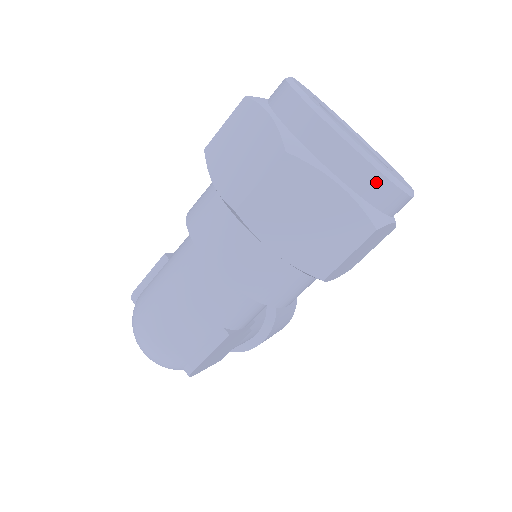
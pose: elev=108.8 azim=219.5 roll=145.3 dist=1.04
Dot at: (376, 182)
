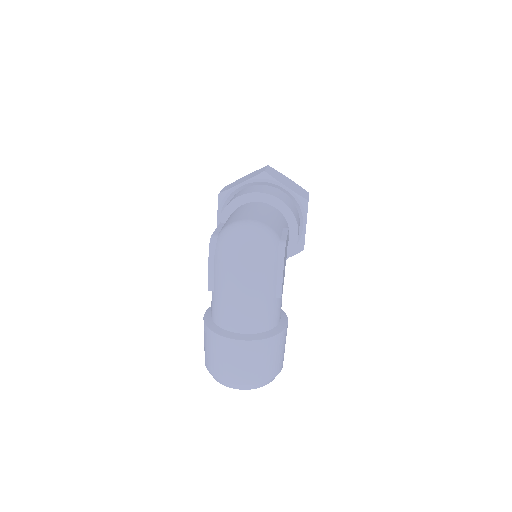
Dot at: occluded
